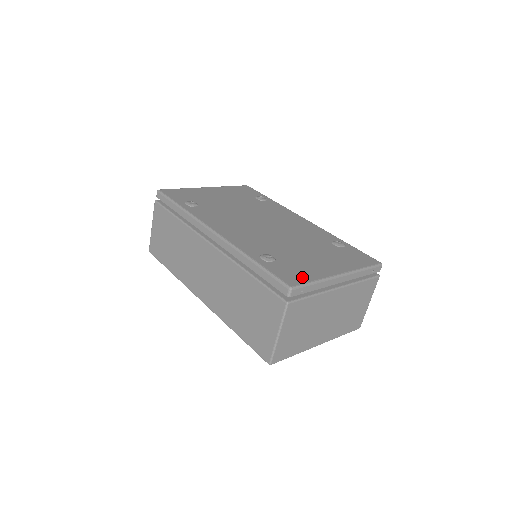
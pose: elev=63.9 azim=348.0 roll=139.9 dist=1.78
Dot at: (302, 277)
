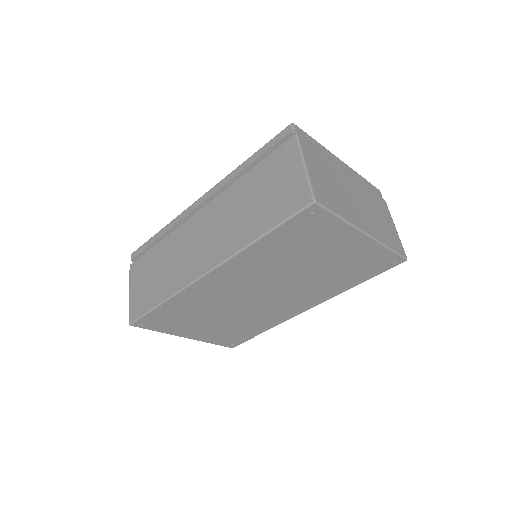
Dot at: occluded
